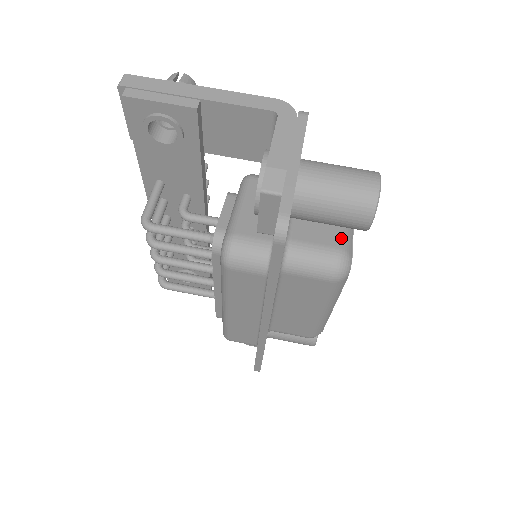
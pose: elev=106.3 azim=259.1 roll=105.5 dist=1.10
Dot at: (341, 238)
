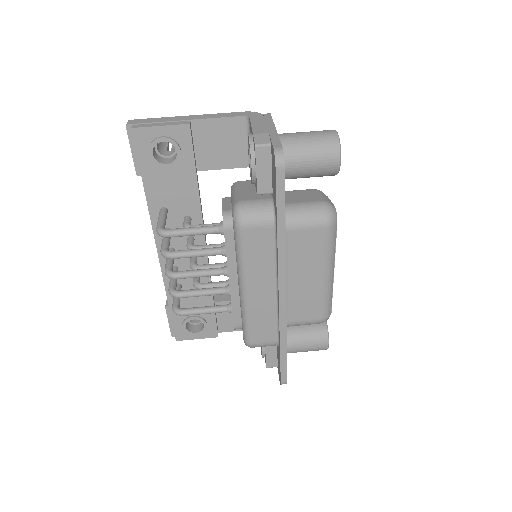
Dot at: (321, 197)
